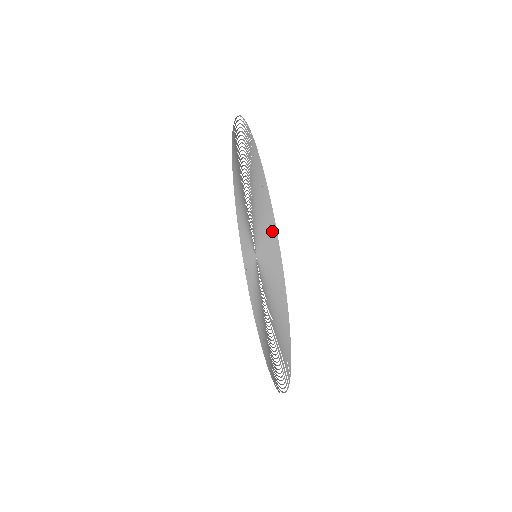
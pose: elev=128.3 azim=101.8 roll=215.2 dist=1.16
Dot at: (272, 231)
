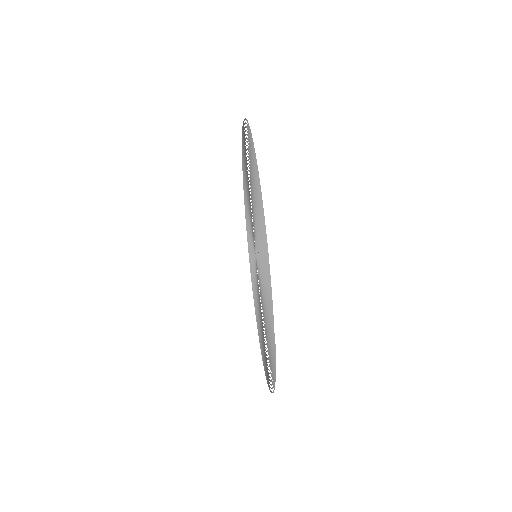
Dot at: (248, 137)
